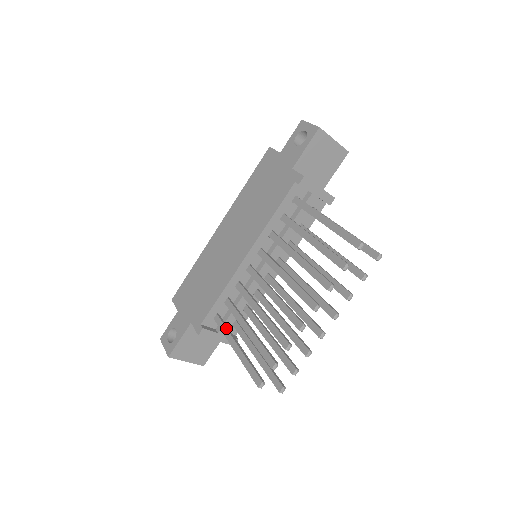
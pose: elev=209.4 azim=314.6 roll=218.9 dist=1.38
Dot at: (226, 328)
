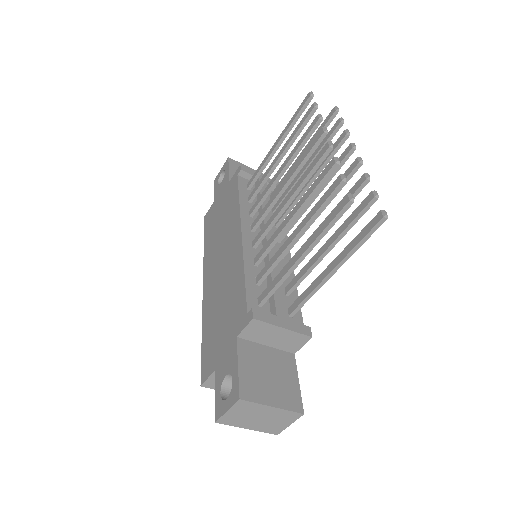
Dot at: (276, 276)
